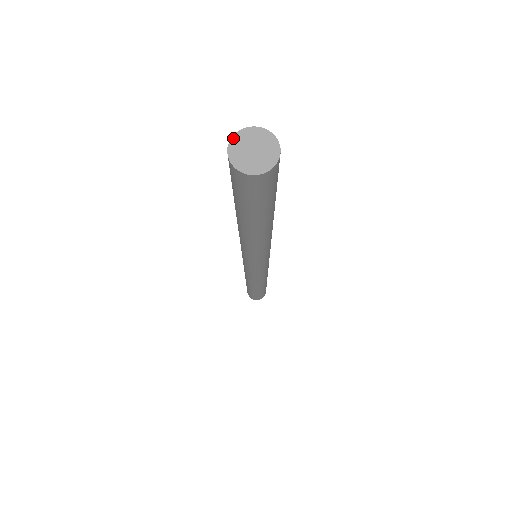
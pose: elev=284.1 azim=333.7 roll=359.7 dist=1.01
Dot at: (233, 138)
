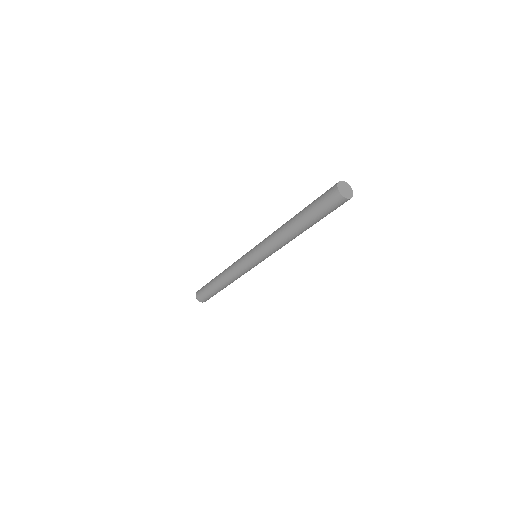
Dot at: (341, 181)
